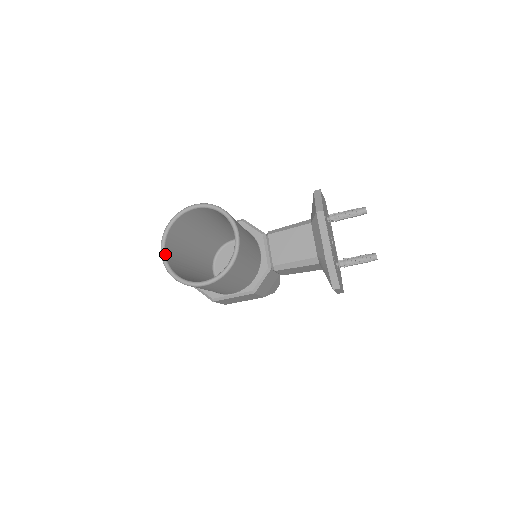
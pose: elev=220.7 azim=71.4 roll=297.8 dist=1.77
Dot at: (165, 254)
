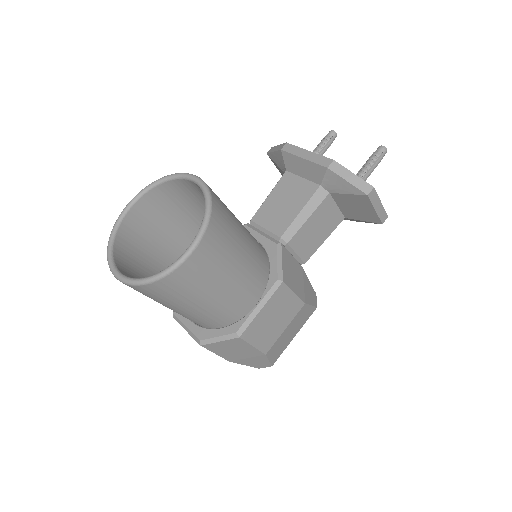
Dot at: (121, 273)
